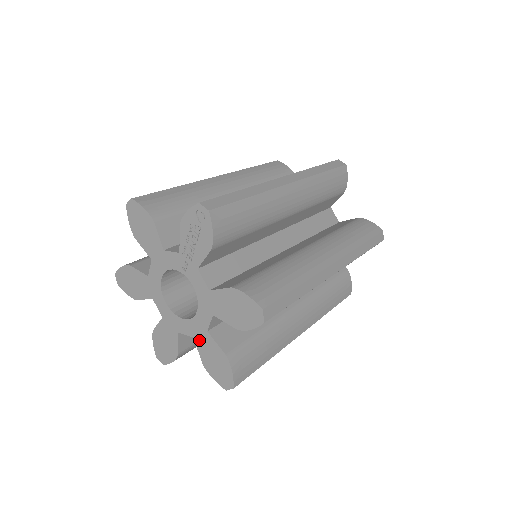
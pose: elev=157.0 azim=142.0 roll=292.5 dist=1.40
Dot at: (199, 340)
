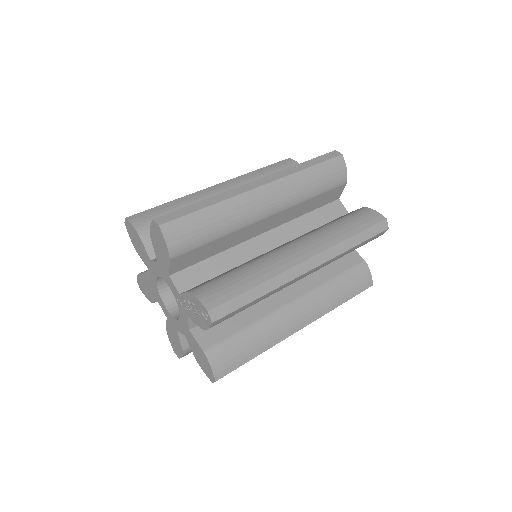
Dot at: (170, 324)
